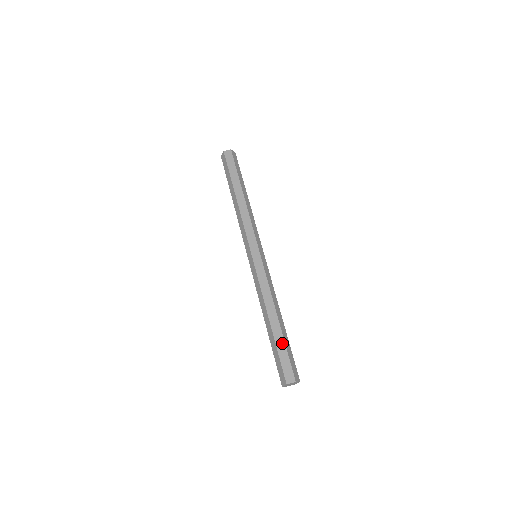
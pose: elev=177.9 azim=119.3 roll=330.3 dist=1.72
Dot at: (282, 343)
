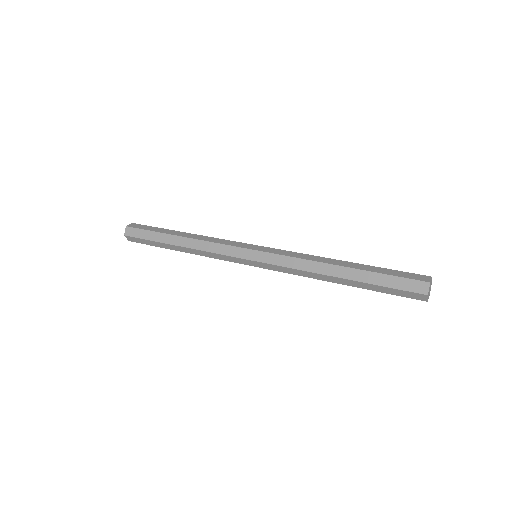
Dot at: (376, 268)
